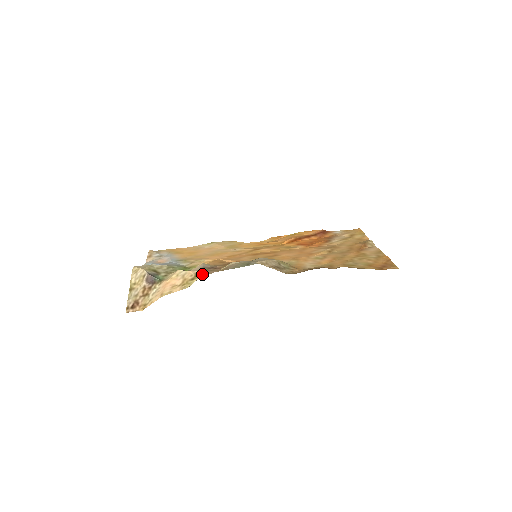
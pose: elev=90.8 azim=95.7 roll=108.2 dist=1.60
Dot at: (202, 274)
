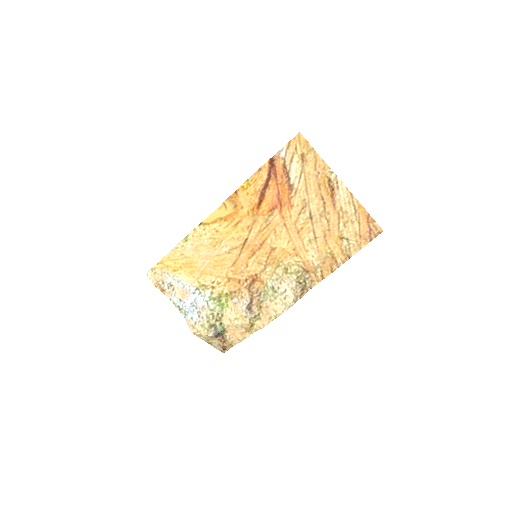
Dot at: (260, 327)
